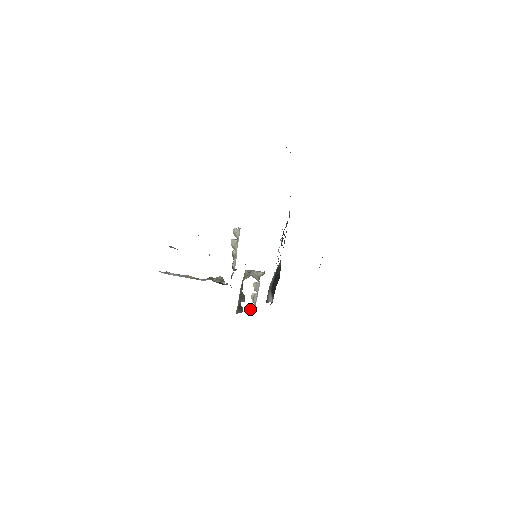
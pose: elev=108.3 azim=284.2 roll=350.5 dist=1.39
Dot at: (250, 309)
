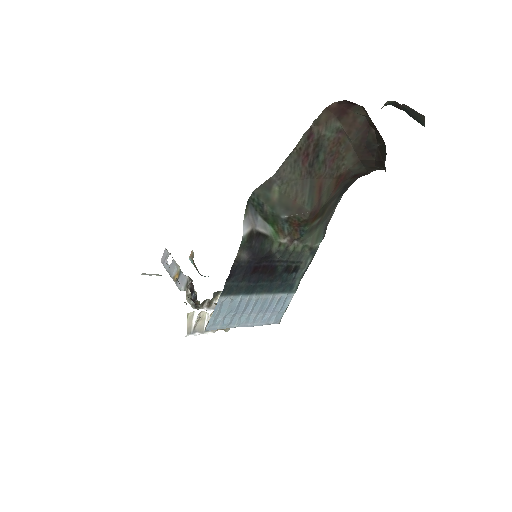
Dot at: (188, 317)
